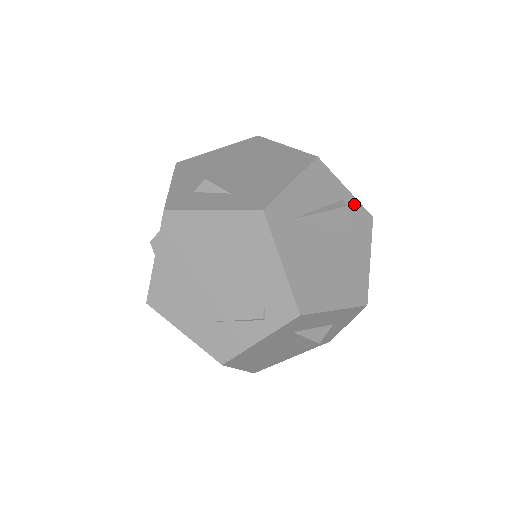
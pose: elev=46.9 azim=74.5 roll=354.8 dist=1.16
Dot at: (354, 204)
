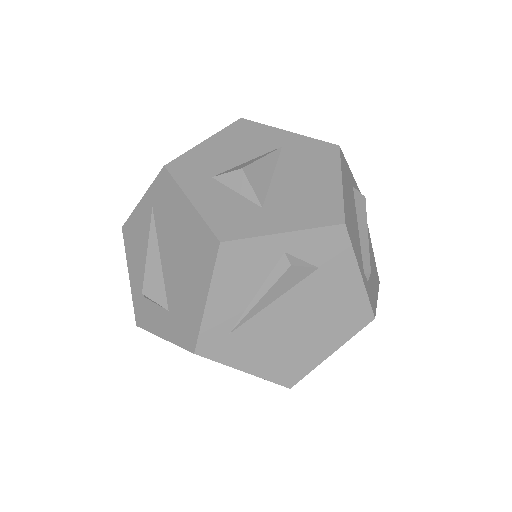
Dot at: (306, 239)
